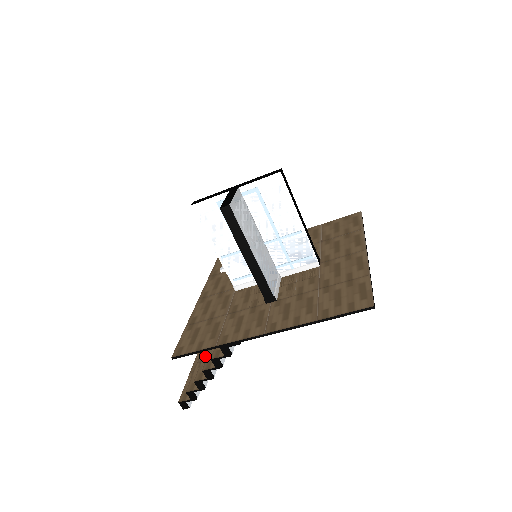
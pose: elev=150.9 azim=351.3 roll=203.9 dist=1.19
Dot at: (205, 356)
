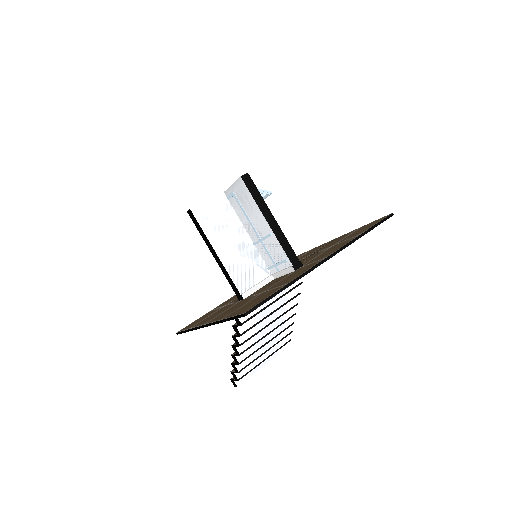
Dot at: occluded
